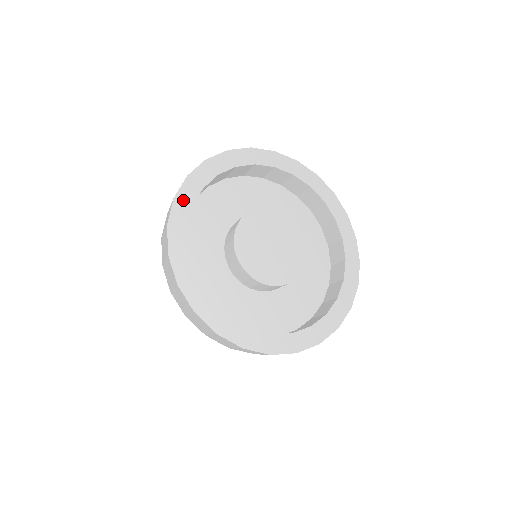
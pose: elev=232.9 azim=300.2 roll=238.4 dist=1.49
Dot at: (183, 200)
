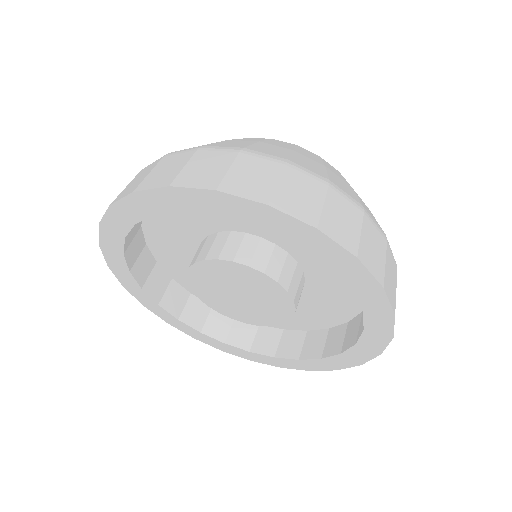
Dot at: (130, 286)
